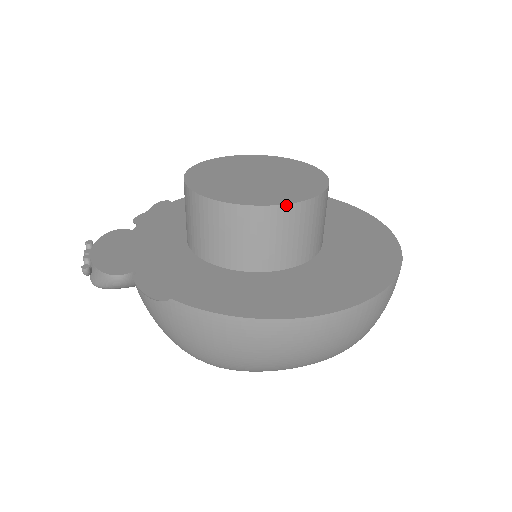
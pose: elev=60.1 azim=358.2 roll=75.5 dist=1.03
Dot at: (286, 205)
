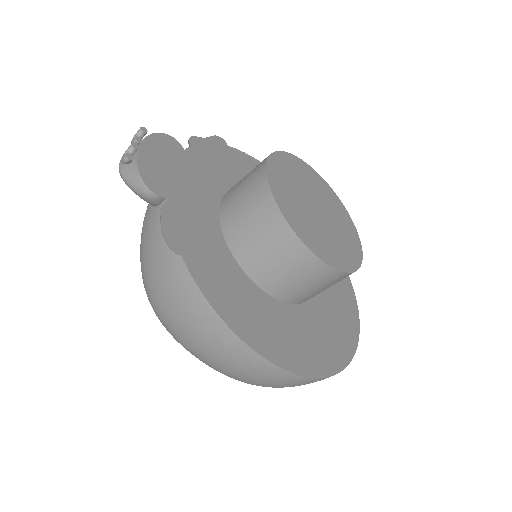
Dot at: (325, 263)
